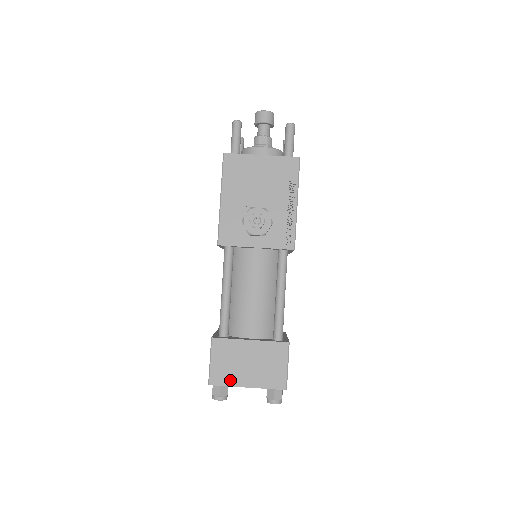
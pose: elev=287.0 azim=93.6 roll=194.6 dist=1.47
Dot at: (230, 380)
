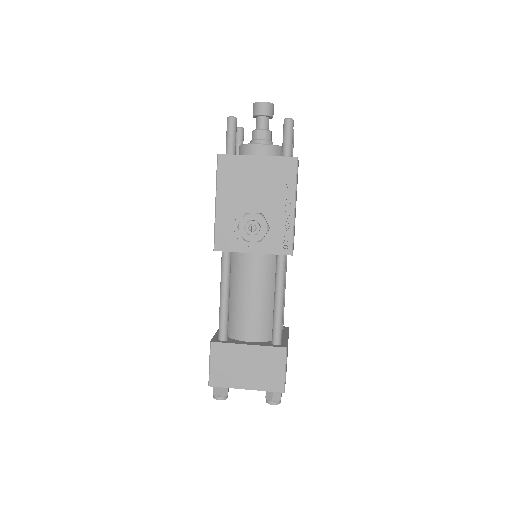
Dot at: (229, 382)
